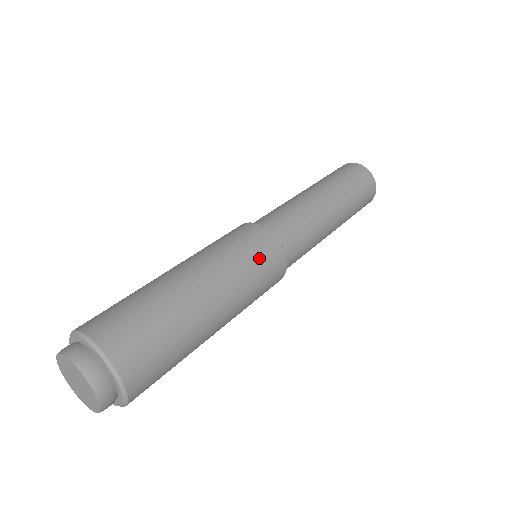
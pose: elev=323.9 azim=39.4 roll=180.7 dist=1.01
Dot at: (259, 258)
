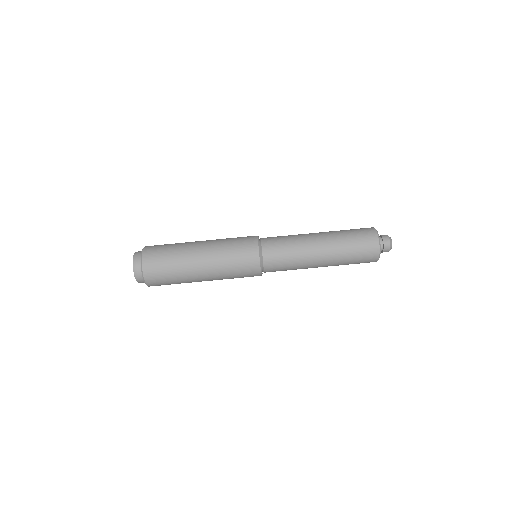
Dot at: occluded
